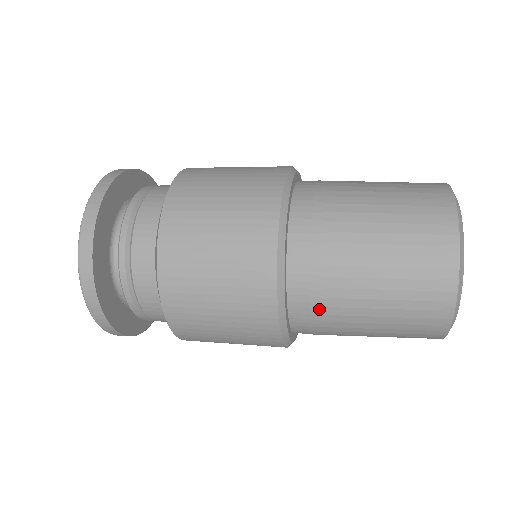
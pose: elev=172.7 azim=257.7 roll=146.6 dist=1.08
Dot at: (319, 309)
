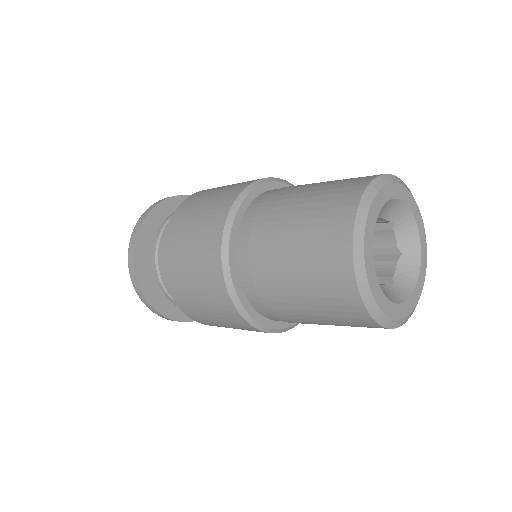
Dot at: (258, 281)
